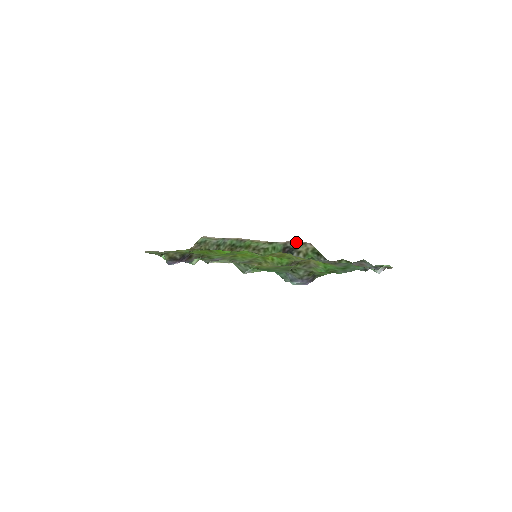
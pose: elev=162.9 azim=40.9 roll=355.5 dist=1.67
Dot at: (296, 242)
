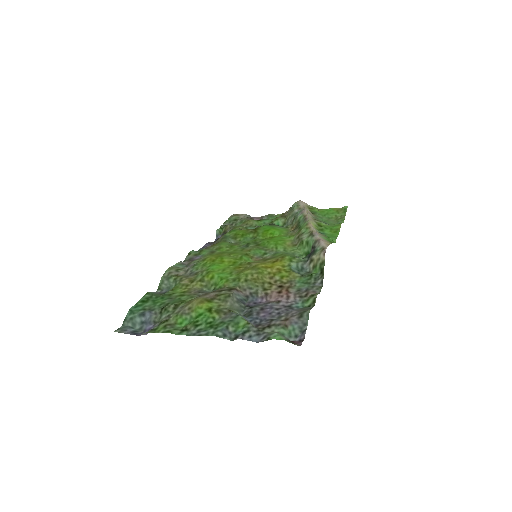
Dot at: (322, 243)
